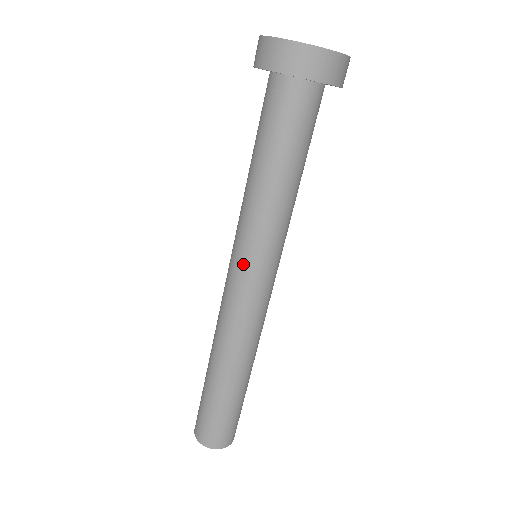
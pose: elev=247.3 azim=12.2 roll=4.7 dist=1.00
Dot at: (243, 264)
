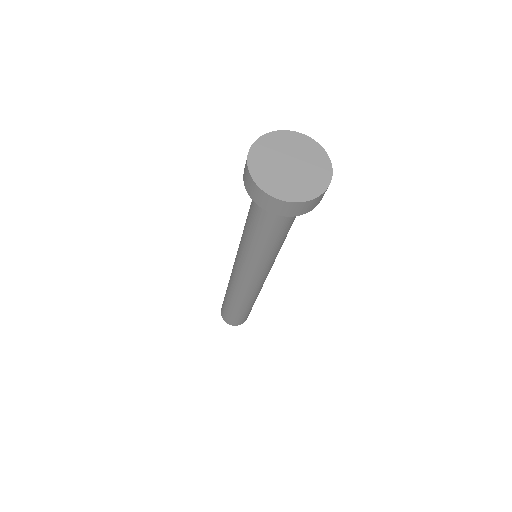
Dot at: (244, 270)
